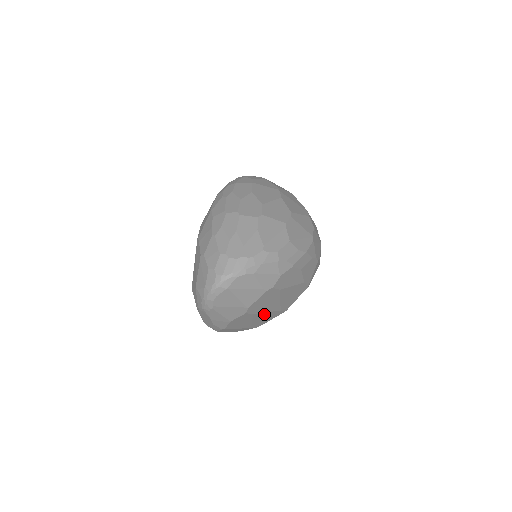
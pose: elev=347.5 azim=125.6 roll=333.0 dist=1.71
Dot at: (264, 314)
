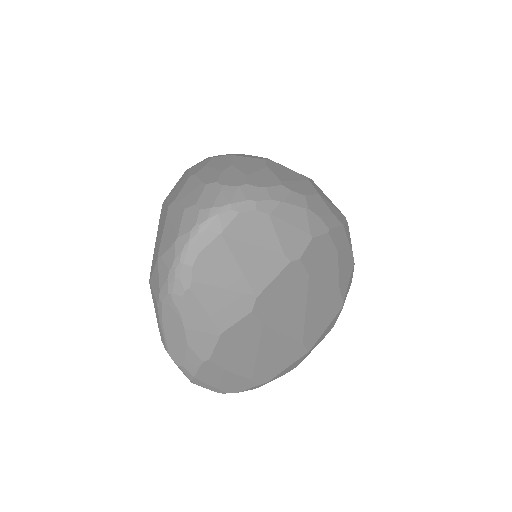
Dot at: (278, 339)
